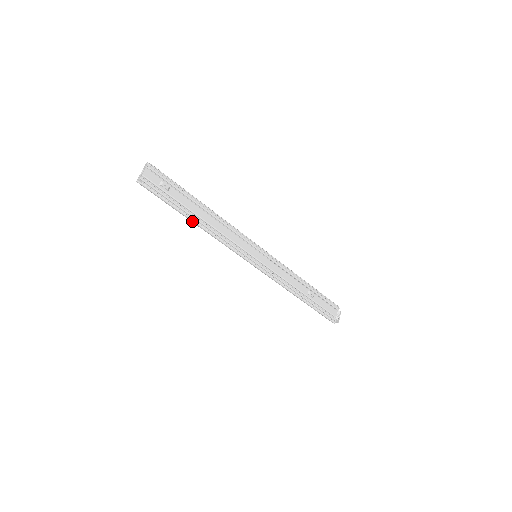
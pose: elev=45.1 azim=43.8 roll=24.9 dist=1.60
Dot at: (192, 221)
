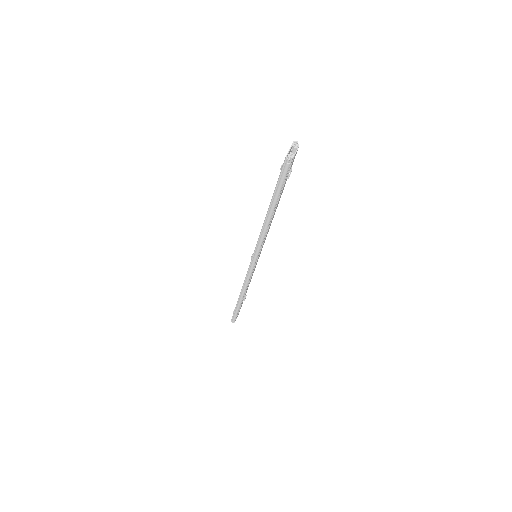
Dot at: (270, 213)
